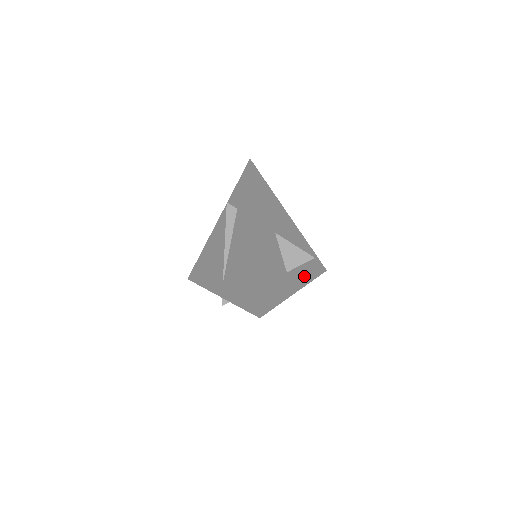
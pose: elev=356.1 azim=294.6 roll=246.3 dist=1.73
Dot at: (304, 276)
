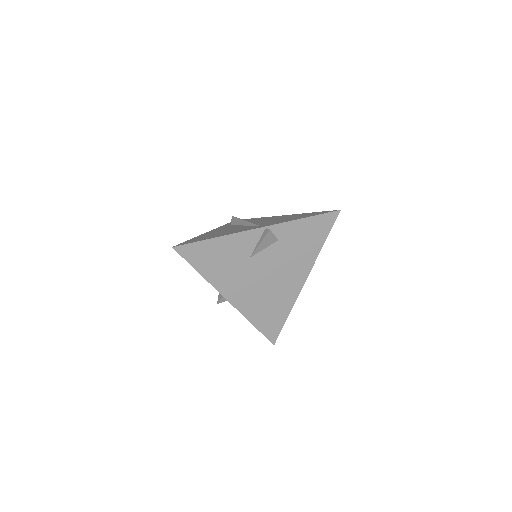
Dot at: occluded
